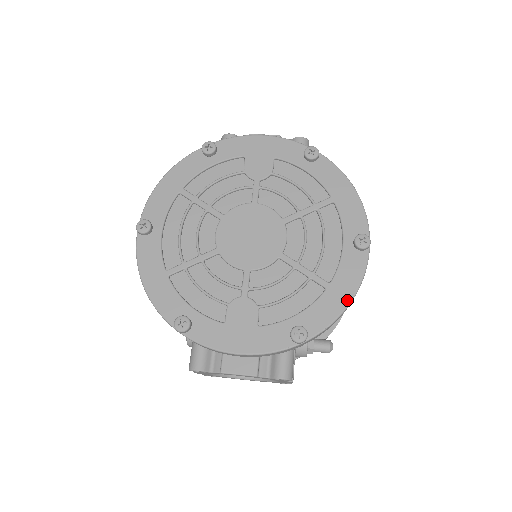
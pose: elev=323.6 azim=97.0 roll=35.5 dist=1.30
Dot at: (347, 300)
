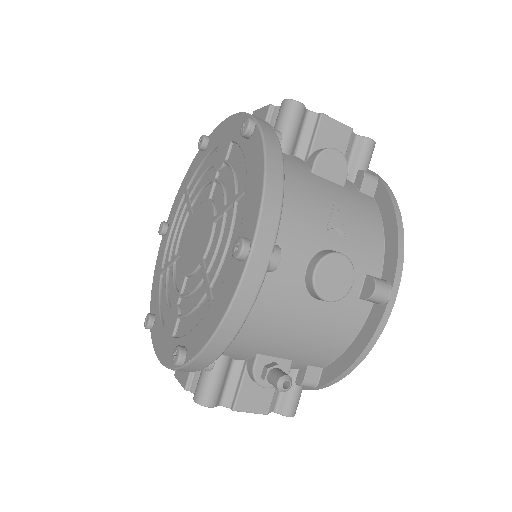
Dot at: (215, 326)
